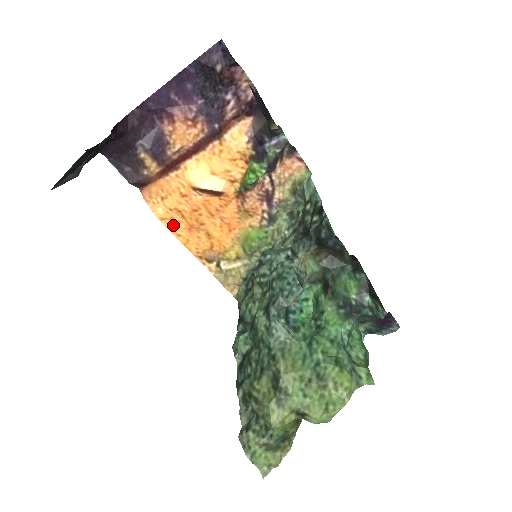
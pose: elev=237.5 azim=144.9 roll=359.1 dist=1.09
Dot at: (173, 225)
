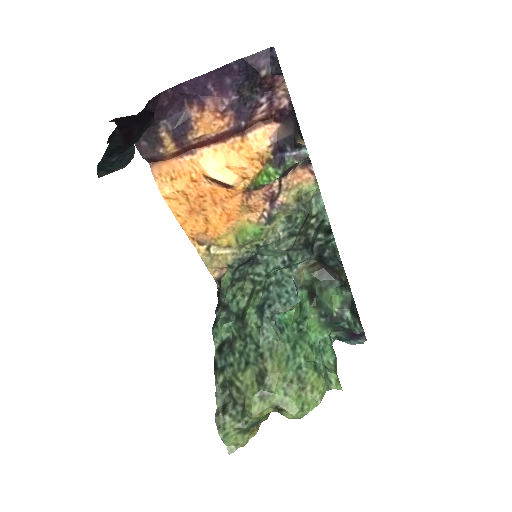
Dot at: (176, 205)
